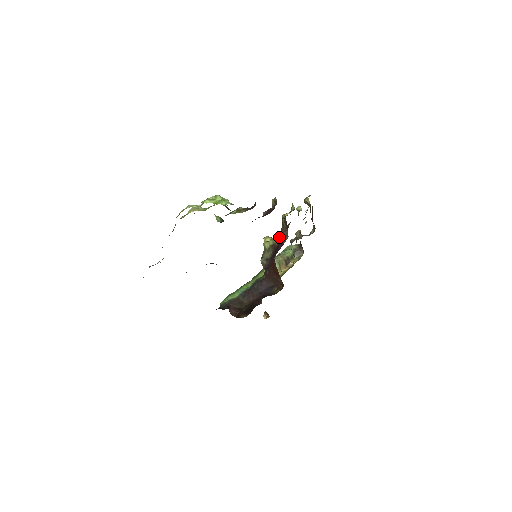
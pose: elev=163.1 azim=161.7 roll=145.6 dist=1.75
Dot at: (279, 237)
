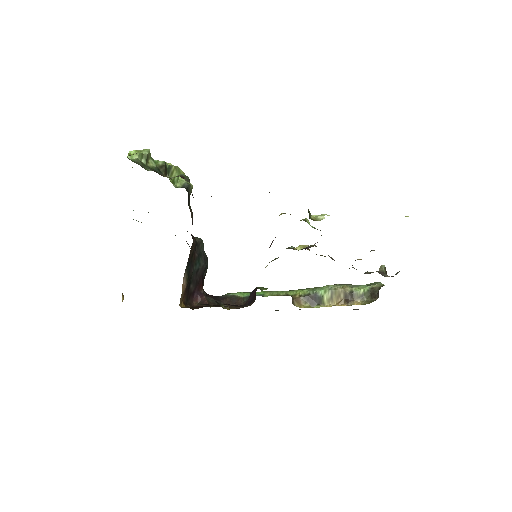
Dot at: occluded
